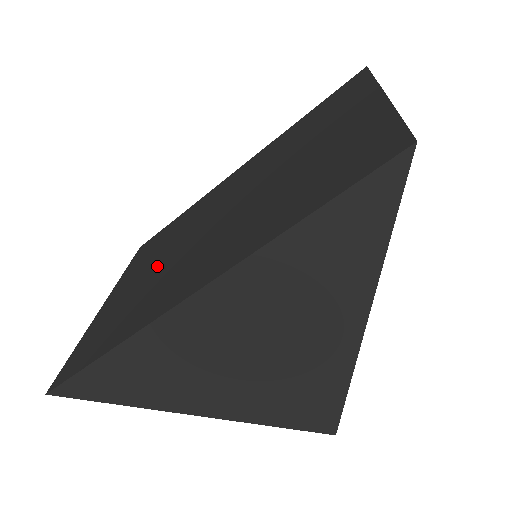
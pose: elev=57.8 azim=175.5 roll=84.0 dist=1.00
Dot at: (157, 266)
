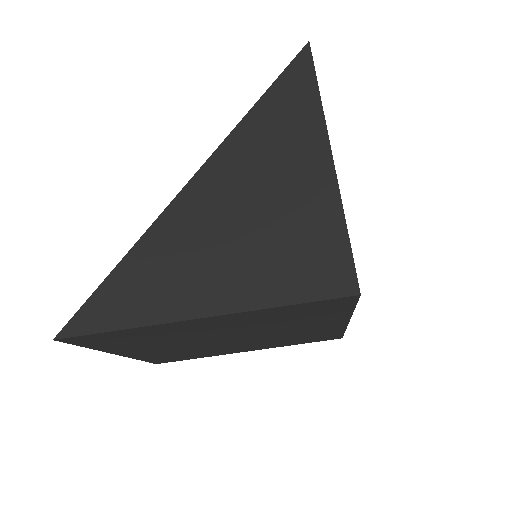
Dot at: occluded
